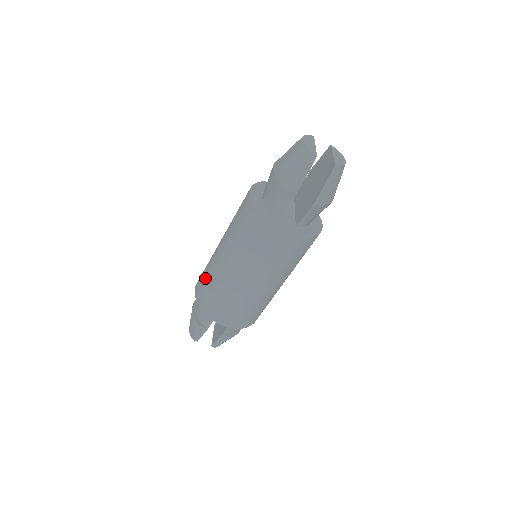
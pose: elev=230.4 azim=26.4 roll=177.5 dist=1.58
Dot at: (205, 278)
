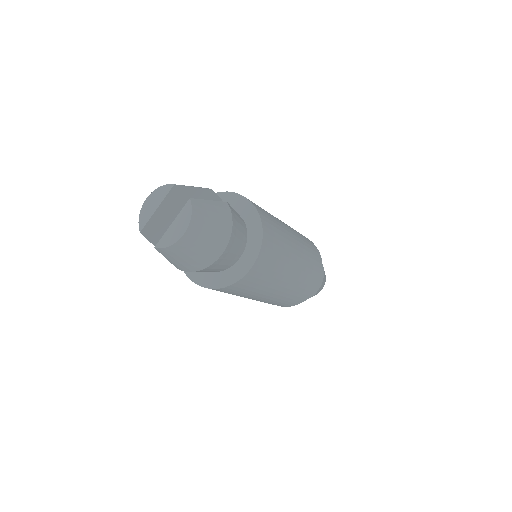
Dot at: occluded
